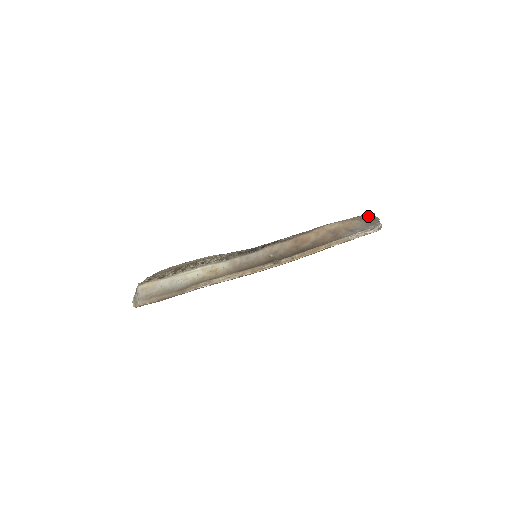
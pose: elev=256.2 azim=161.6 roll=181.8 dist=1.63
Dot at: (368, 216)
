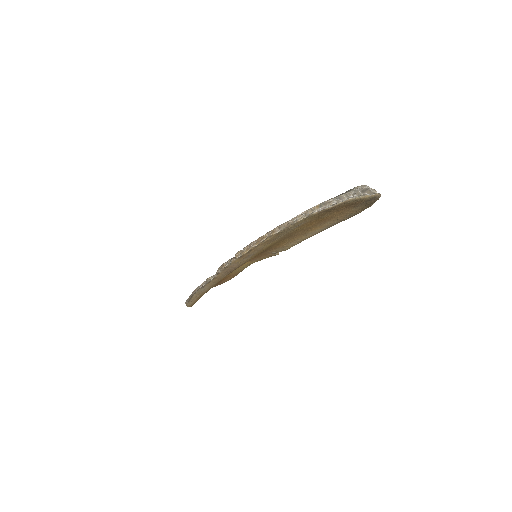
Dot at: occluded
